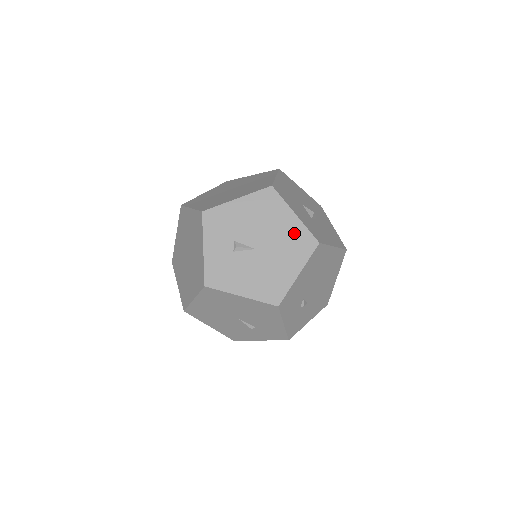
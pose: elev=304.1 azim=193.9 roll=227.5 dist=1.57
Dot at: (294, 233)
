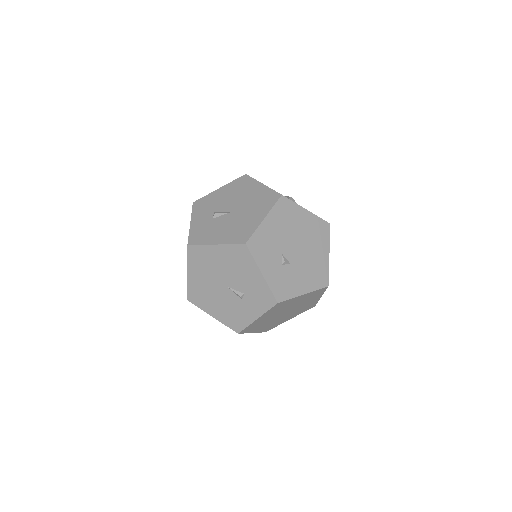
Dot at: (261, 195)
